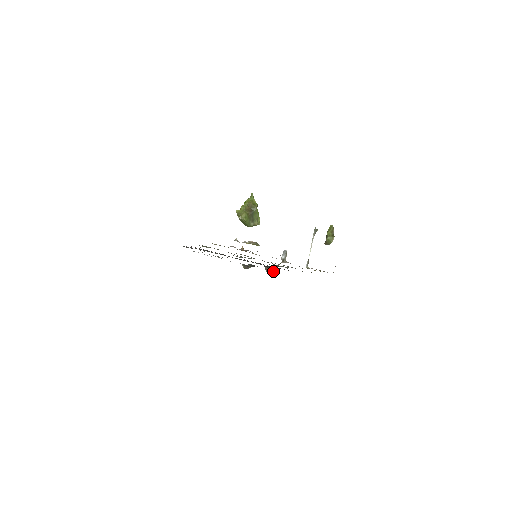
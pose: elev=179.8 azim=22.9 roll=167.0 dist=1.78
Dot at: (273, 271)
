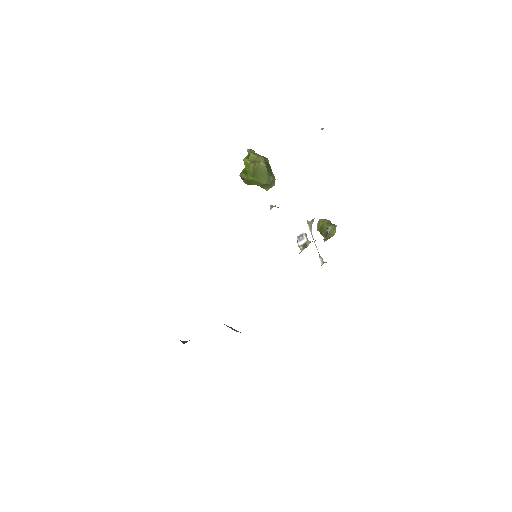
Dot at: occluded
